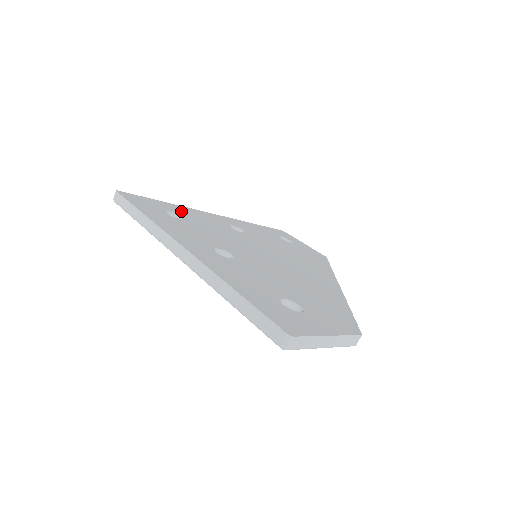
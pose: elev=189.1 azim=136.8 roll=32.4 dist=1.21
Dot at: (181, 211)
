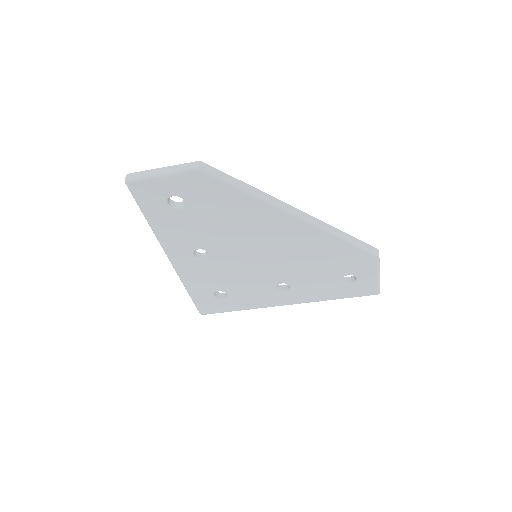
Dot at: occluded
